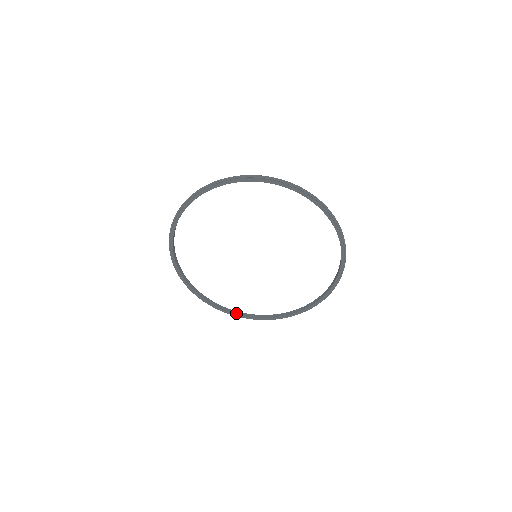
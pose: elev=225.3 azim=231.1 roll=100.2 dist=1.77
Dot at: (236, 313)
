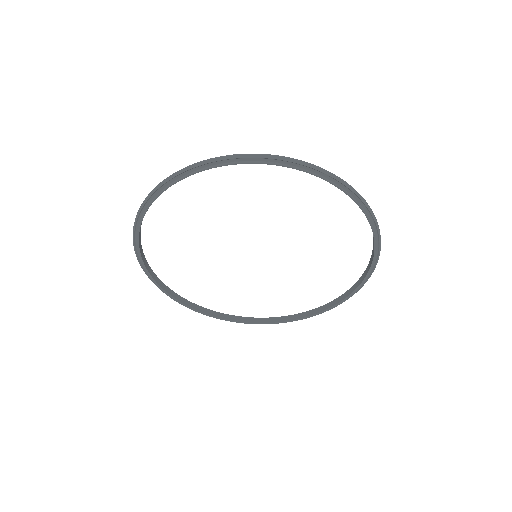
Dot at: (302, 316)
